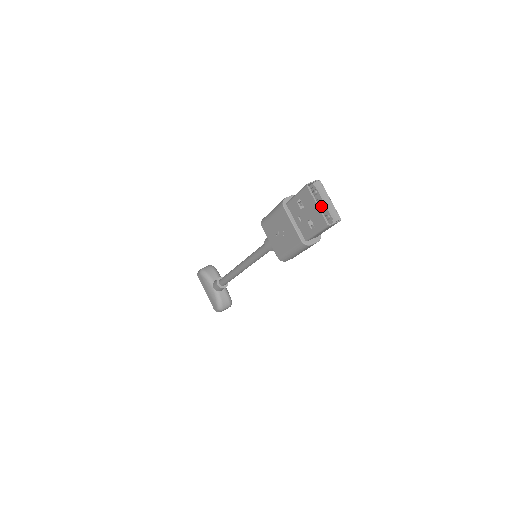
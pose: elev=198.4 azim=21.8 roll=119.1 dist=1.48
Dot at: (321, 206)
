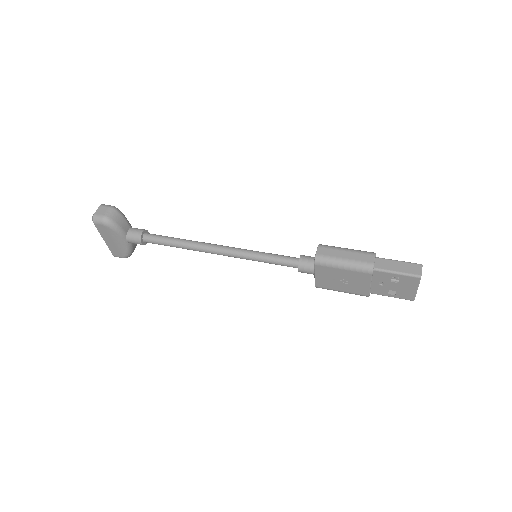
Dot at: occluded
